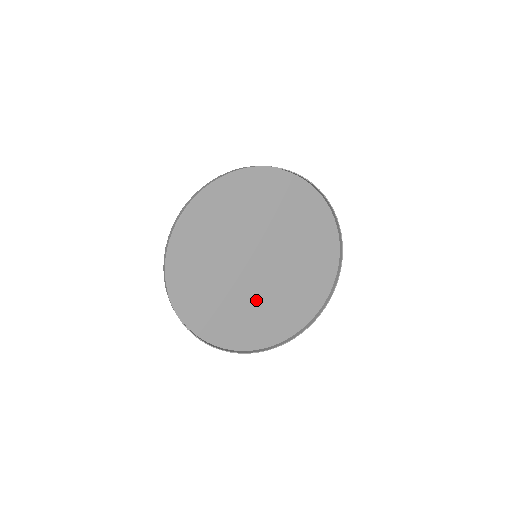
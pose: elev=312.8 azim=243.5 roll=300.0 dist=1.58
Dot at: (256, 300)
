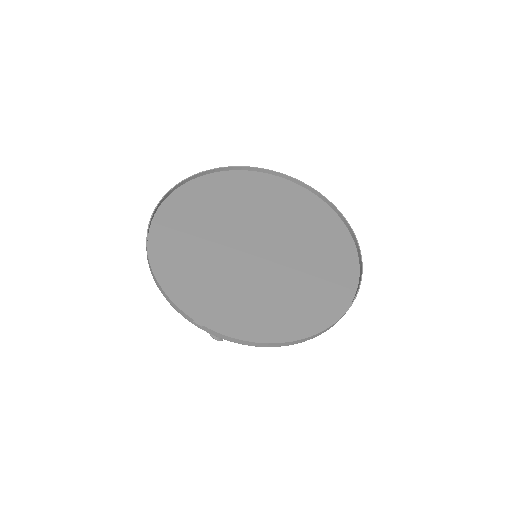
Dot at: (287, 276)
